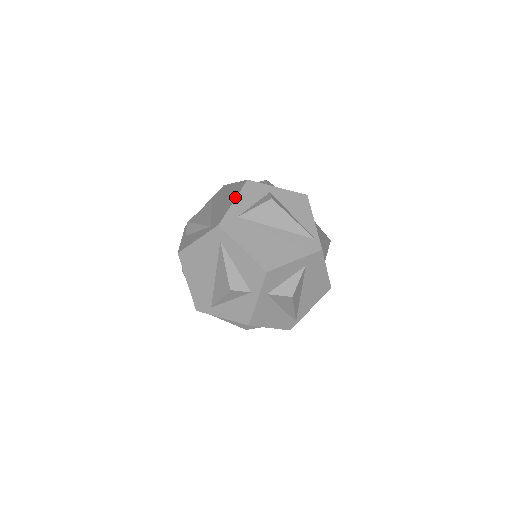
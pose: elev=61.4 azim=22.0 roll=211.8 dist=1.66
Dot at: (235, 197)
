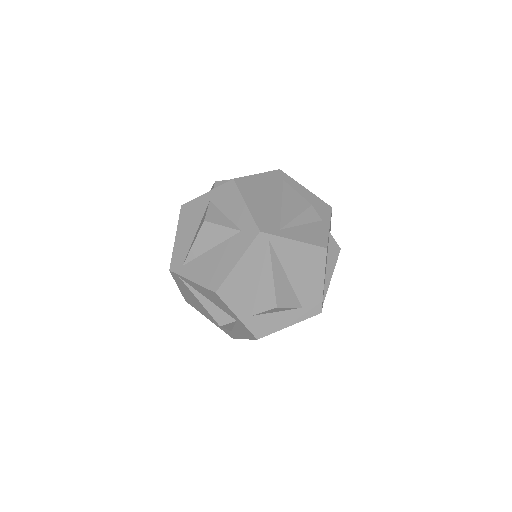
Dot at: occluded
